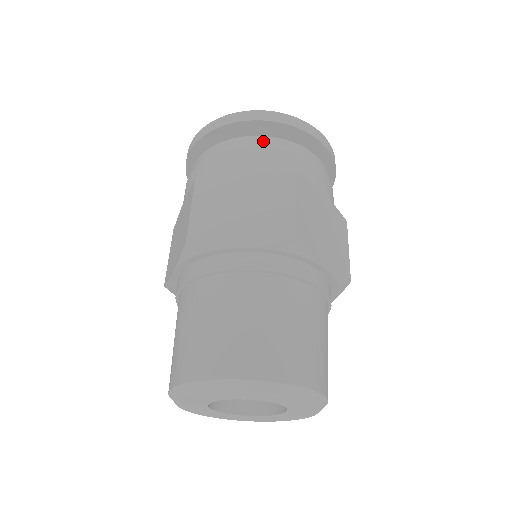
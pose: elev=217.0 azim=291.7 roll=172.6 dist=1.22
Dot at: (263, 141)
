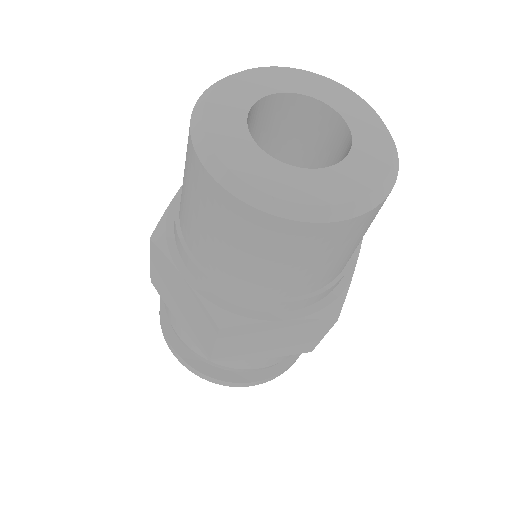
Dot at: occluded
